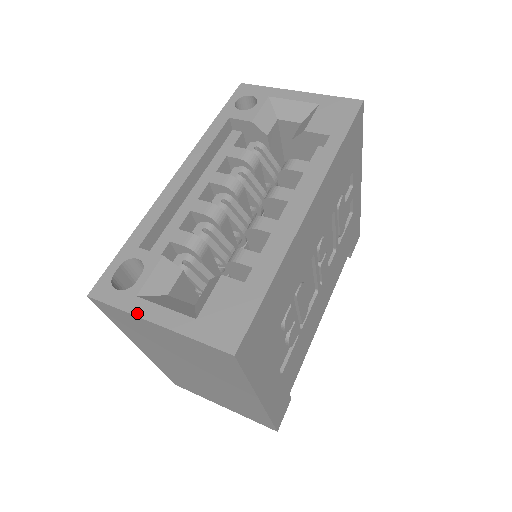
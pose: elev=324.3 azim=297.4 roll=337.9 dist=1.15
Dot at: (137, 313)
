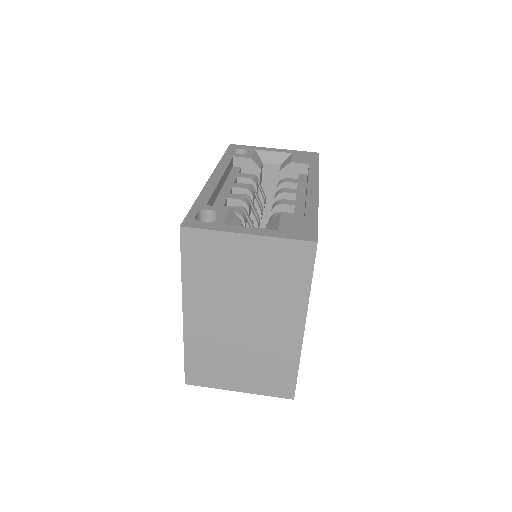
Dot at: (230, 231)
